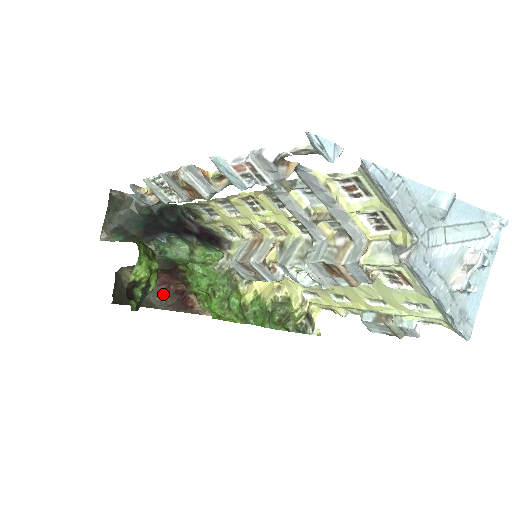
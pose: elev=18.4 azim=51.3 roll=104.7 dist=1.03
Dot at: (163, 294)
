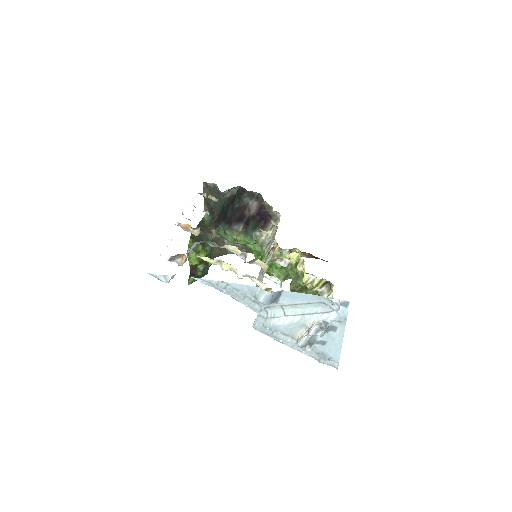
Dot at: occluded
